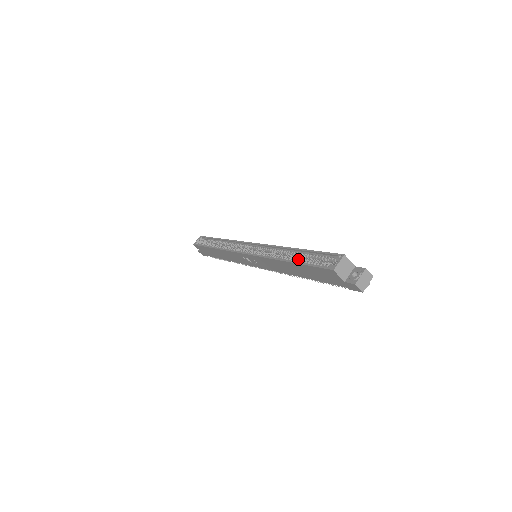
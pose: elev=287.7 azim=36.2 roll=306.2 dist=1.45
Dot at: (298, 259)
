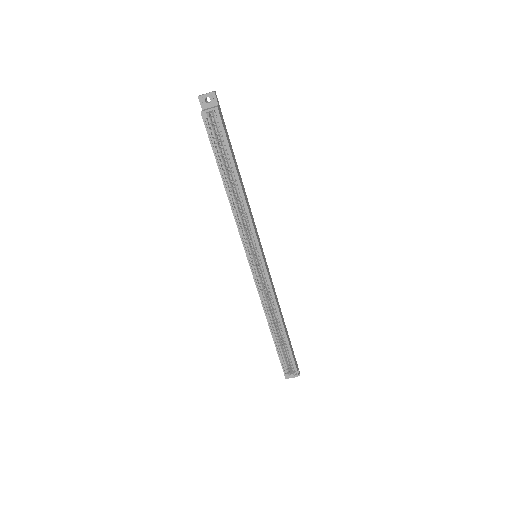
Dot at: (278, 338)
